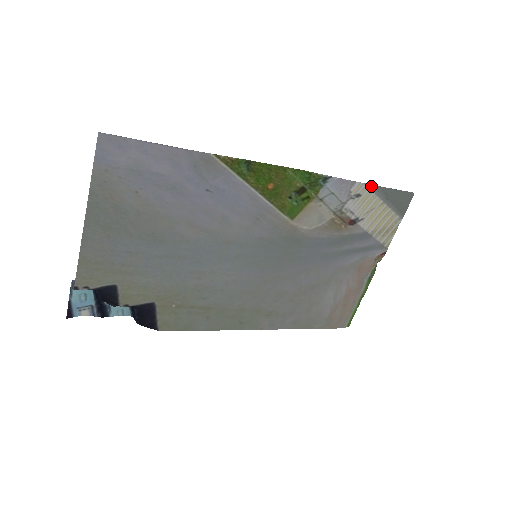
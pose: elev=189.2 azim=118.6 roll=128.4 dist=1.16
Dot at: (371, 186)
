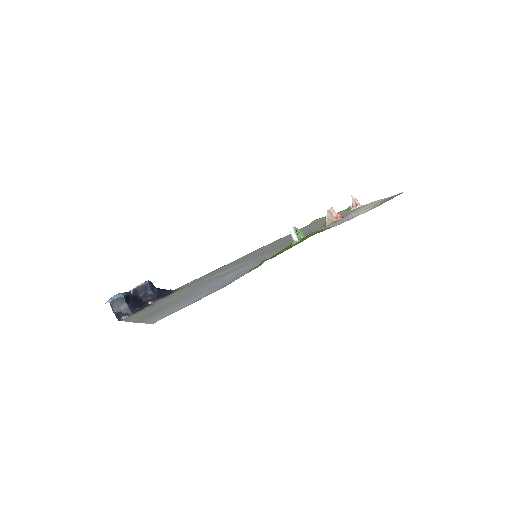
Dot at: occluded
